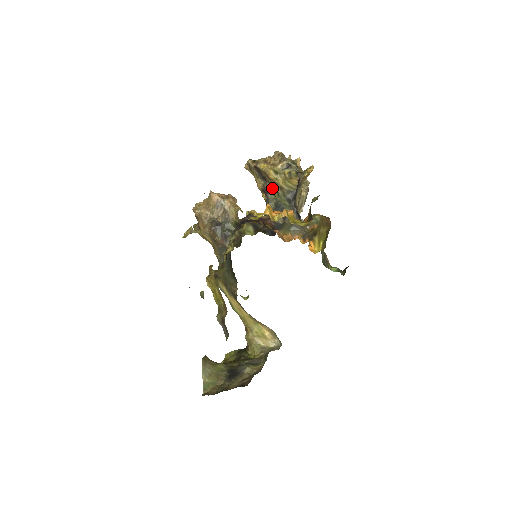
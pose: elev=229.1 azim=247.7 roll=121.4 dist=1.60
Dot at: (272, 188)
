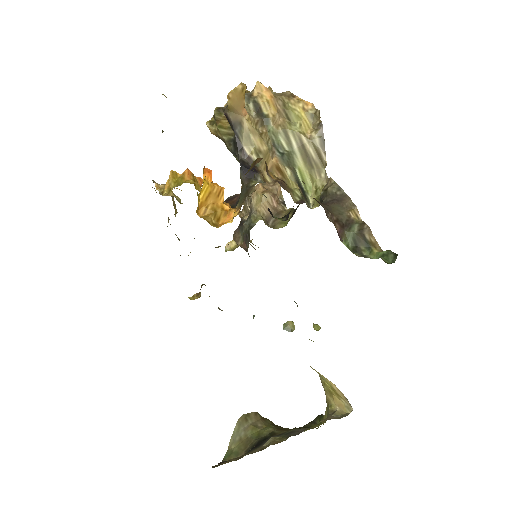
Dot at: occluded
